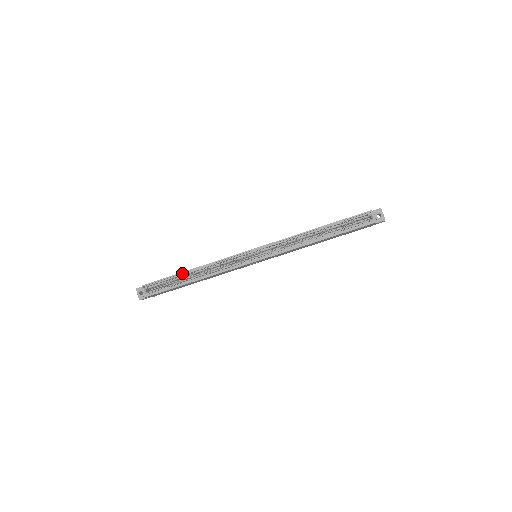
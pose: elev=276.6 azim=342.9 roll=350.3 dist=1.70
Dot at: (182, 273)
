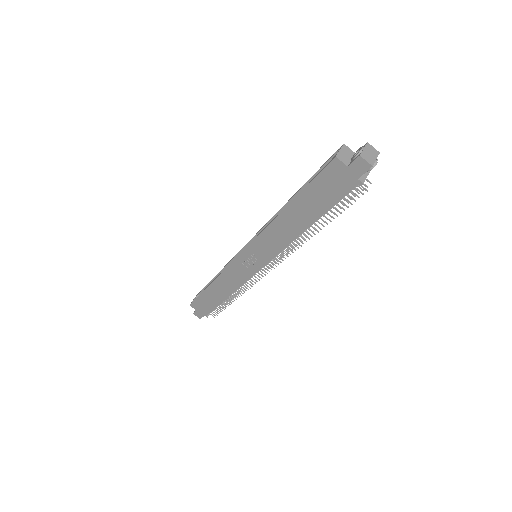
Dot at: (213, 279)
